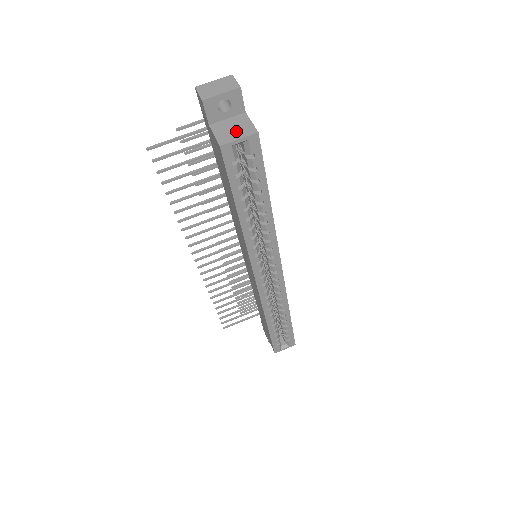
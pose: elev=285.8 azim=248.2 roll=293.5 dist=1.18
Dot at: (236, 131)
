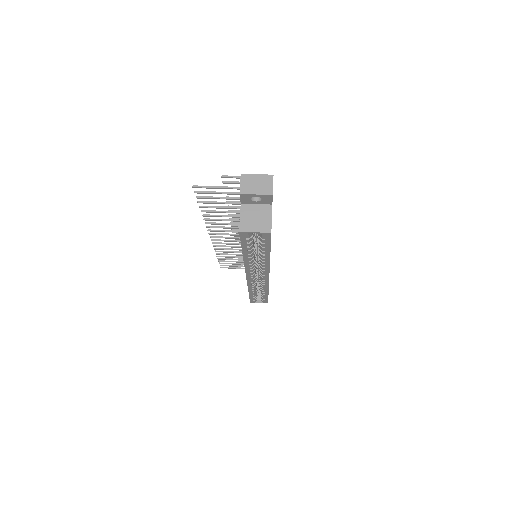
Dot at: (257, 222)
